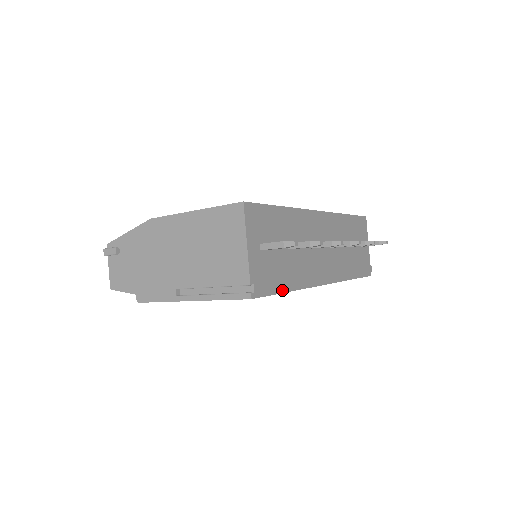
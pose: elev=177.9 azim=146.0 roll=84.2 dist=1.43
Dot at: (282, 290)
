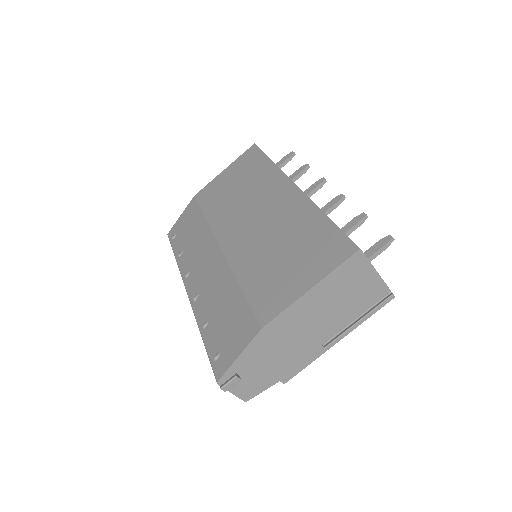
Dot at: occluded
